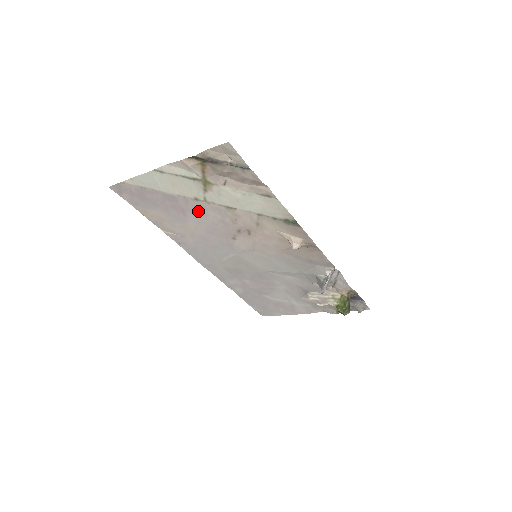
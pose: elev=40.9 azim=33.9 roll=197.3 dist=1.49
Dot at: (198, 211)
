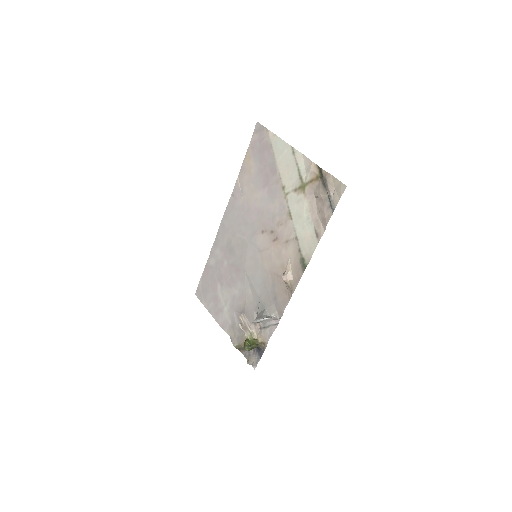
Dot at: (273, 194)
